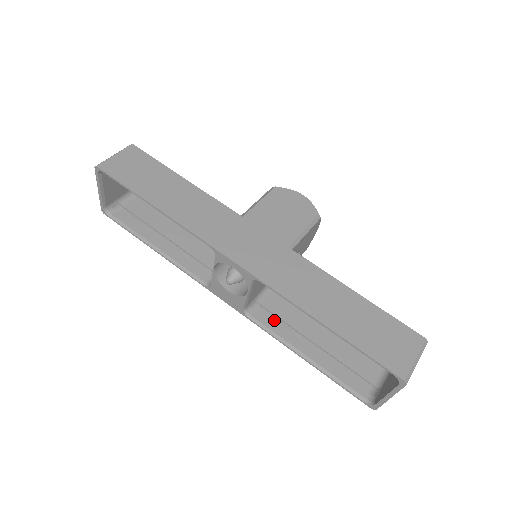
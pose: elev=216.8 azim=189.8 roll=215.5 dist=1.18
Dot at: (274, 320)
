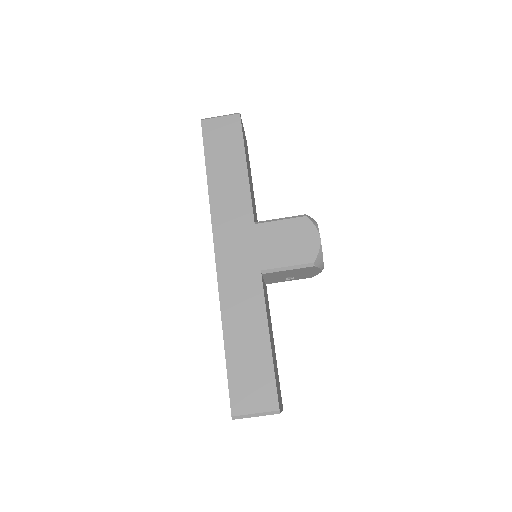
Dot at: occluded
